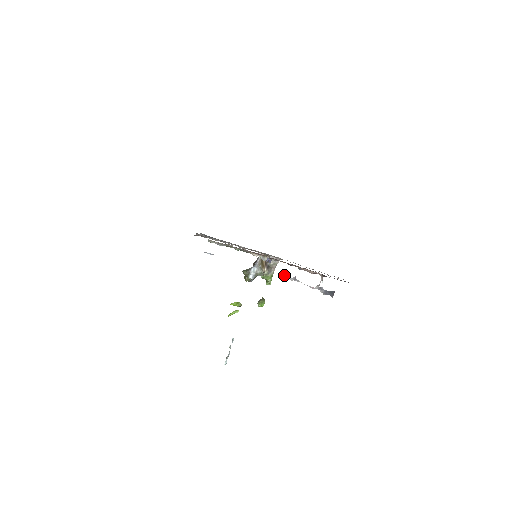
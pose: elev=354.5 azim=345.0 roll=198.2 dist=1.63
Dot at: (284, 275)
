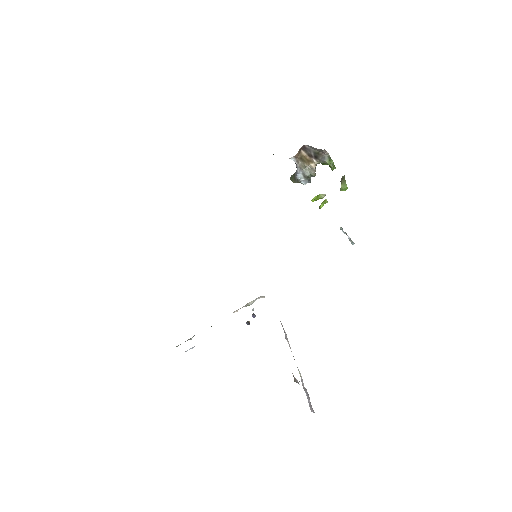
Dot at: occluded
